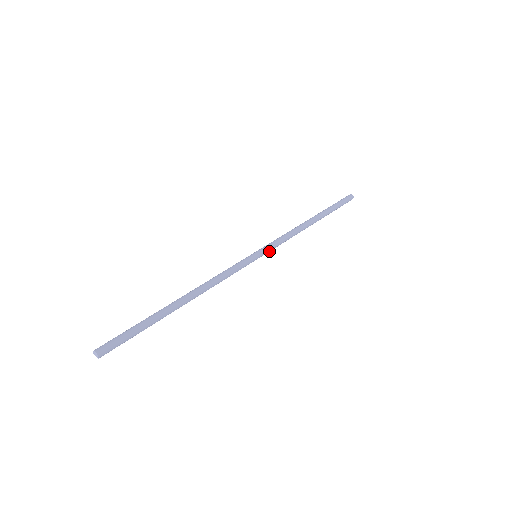
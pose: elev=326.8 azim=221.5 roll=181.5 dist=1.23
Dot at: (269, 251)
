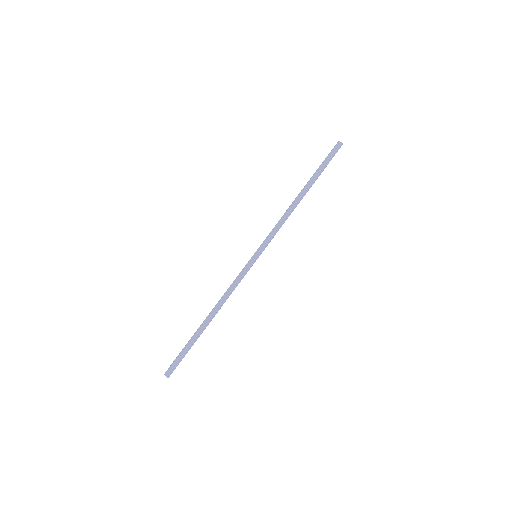
Dot at: (265, 246)
